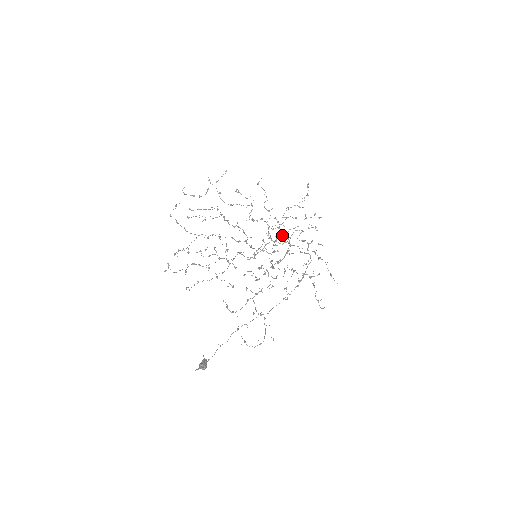
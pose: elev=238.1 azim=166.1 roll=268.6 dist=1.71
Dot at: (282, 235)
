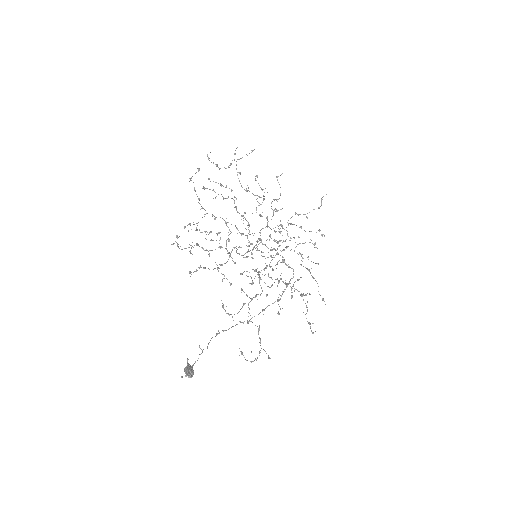
Dot at: (278, 241)
